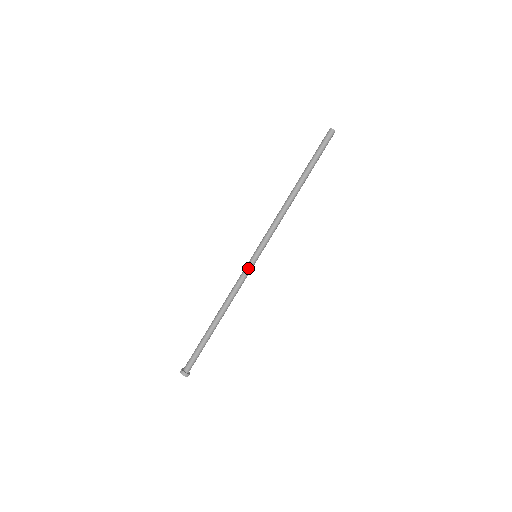
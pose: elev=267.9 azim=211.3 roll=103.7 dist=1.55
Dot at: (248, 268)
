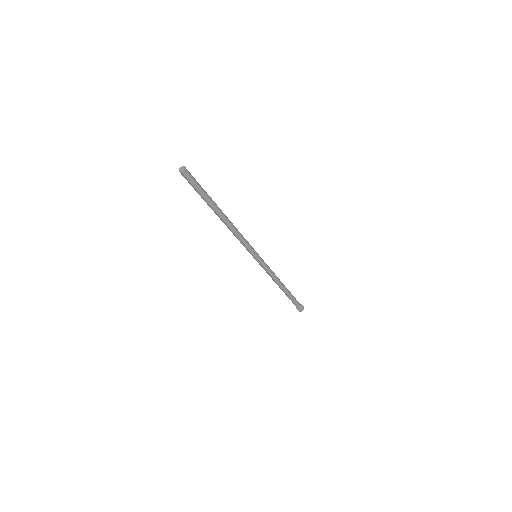
Dot at: (260, 265)
